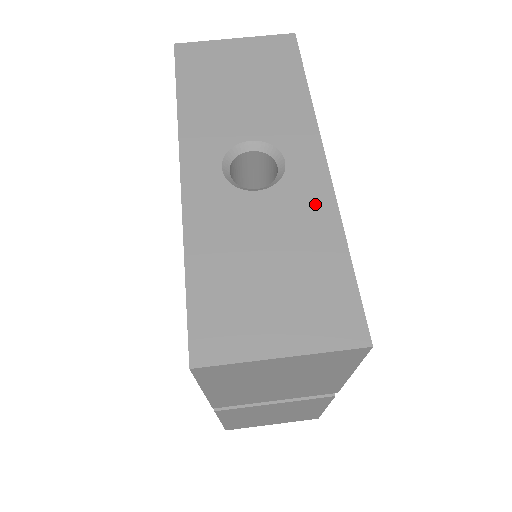
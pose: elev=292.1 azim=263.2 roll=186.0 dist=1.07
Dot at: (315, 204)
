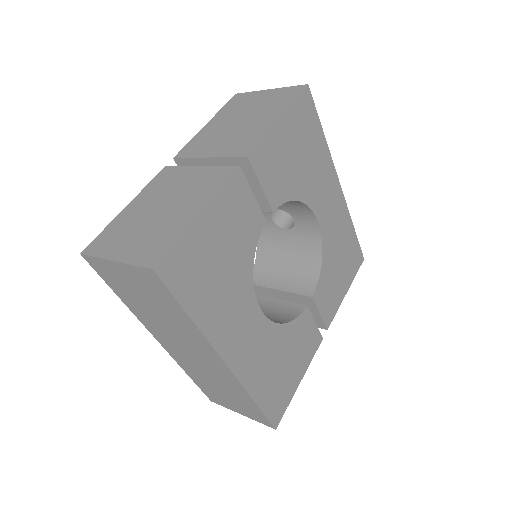
Dot at: occluded
